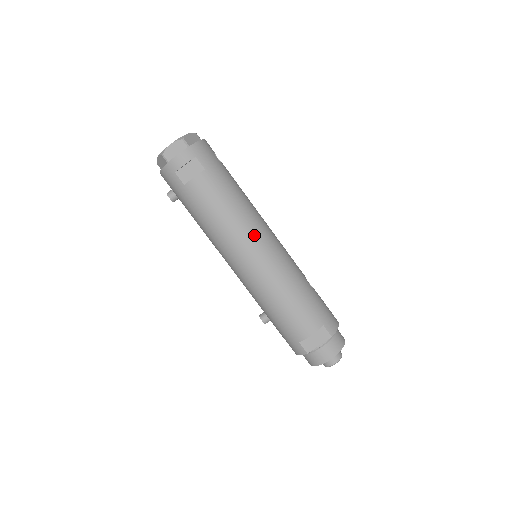
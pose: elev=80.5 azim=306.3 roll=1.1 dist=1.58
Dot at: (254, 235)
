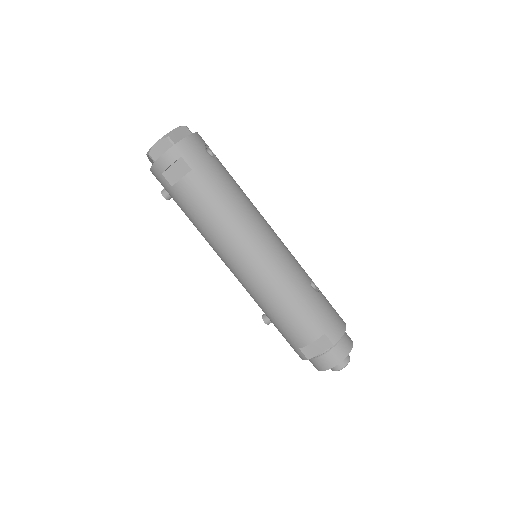
Dot at: (247, 239)
